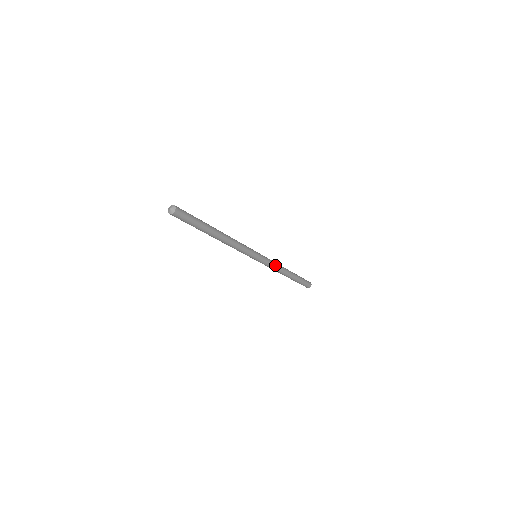
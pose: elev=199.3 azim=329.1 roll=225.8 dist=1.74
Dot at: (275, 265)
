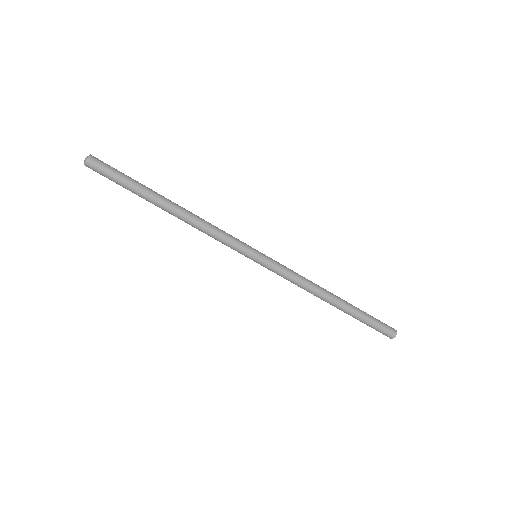
Dot at: (298, 276)
